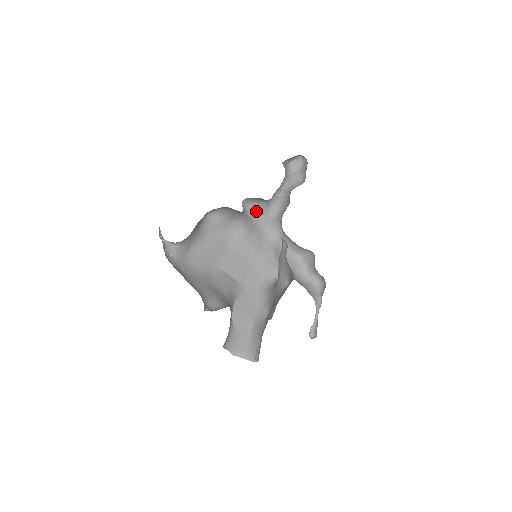
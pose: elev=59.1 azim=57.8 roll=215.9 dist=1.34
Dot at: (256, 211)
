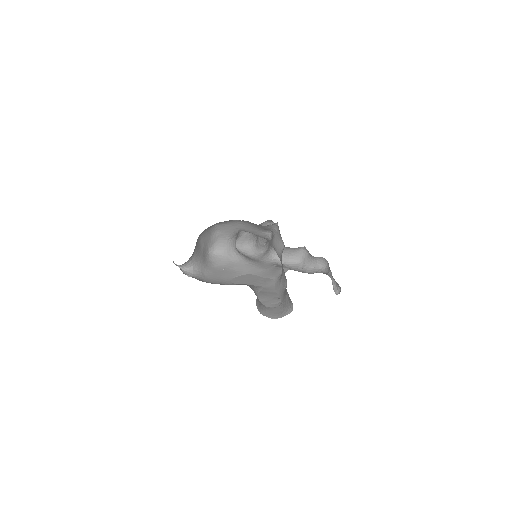
Dot at: (250, 253)
